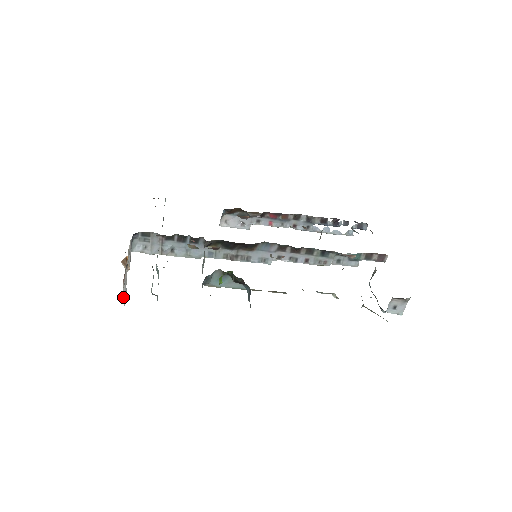
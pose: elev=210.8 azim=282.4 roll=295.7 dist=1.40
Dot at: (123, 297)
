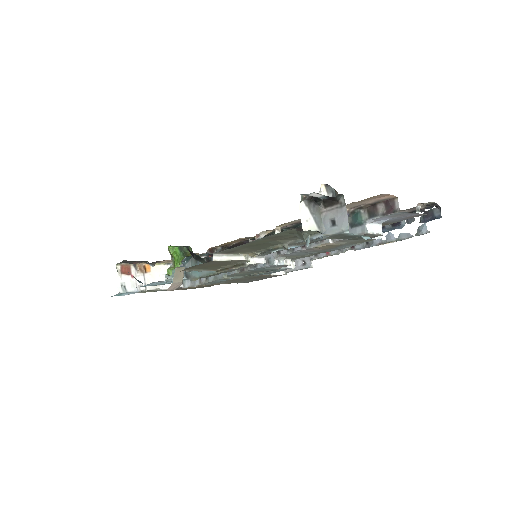
Dot at: (124, 288)
